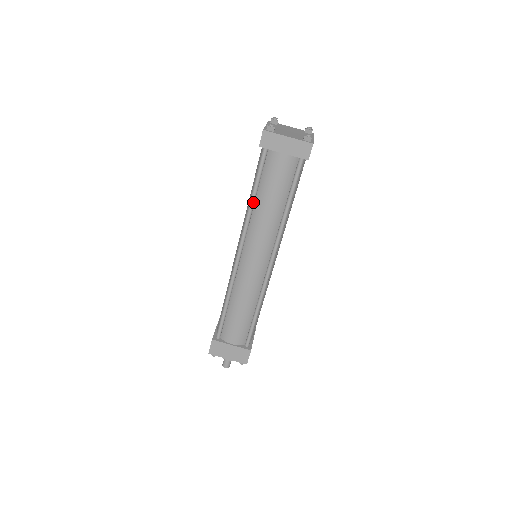
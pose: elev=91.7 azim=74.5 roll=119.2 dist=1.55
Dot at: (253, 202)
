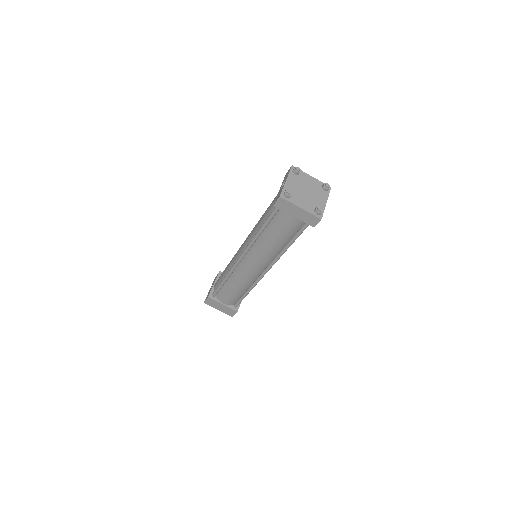
Dot at: (260, 234)
